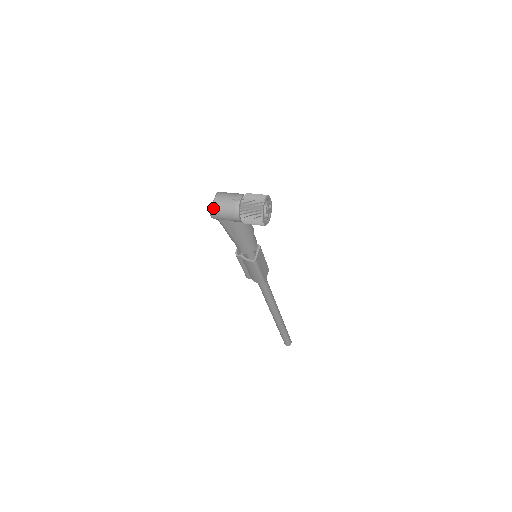
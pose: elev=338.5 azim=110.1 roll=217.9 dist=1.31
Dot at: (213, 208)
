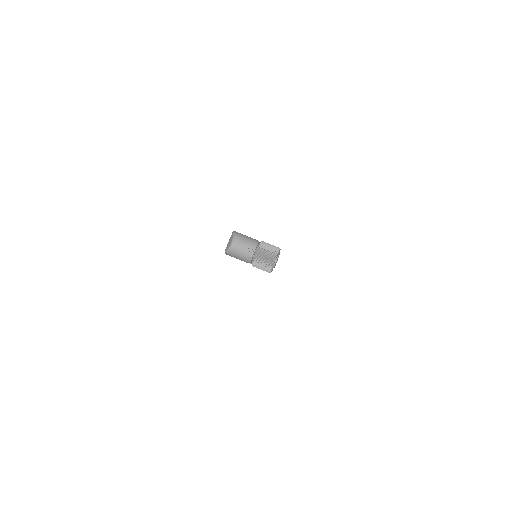
Dot at: (229, 252)
